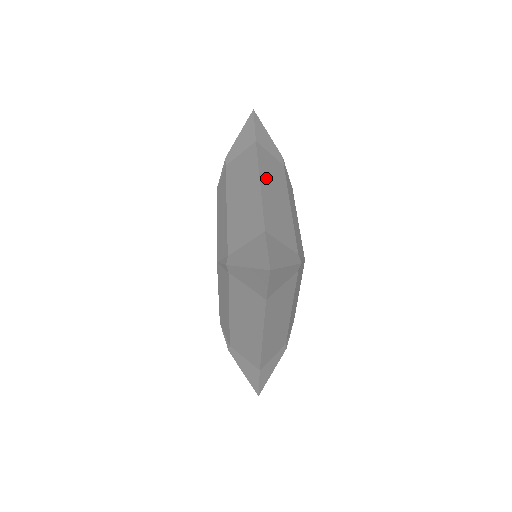
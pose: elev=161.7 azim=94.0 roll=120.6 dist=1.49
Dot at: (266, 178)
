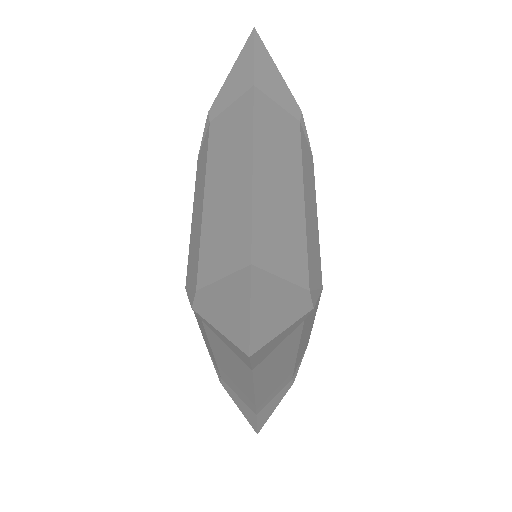
Dot at: occluded
